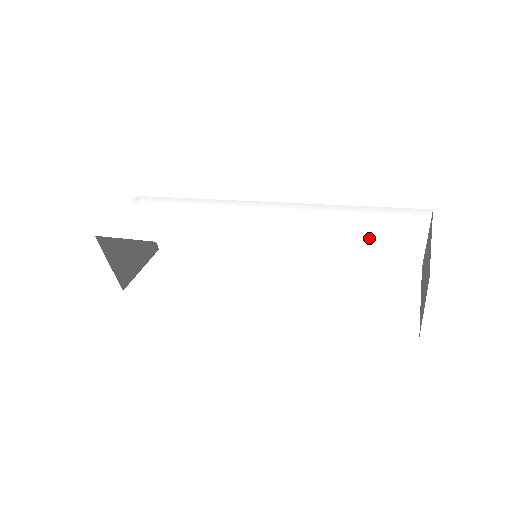
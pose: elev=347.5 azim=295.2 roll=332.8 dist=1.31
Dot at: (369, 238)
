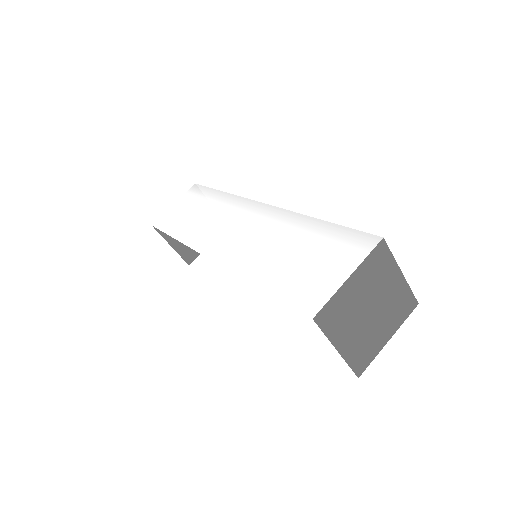
Dot at: (301, 268)
